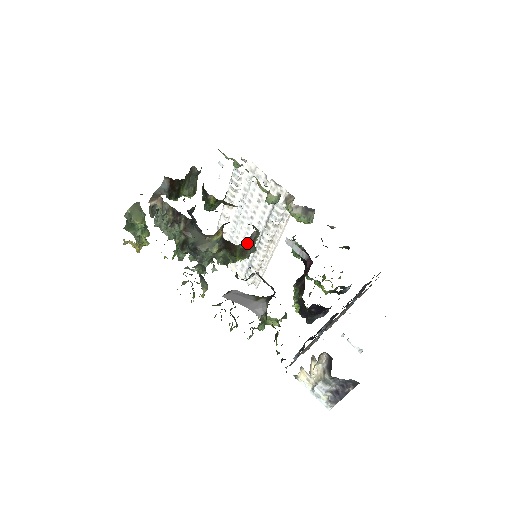
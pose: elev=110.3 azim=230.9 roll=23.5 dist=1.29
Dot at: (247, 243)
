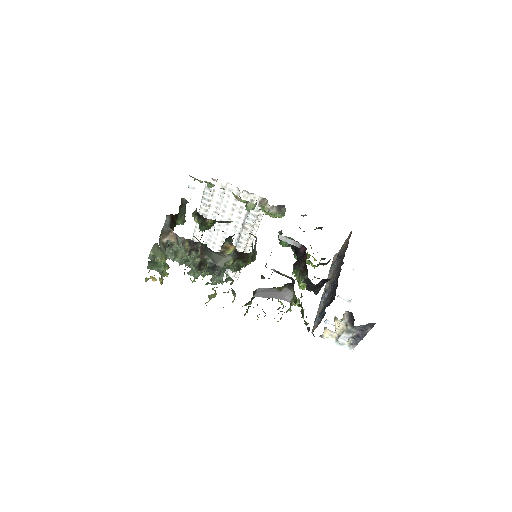
Dot at: (254, 249)
